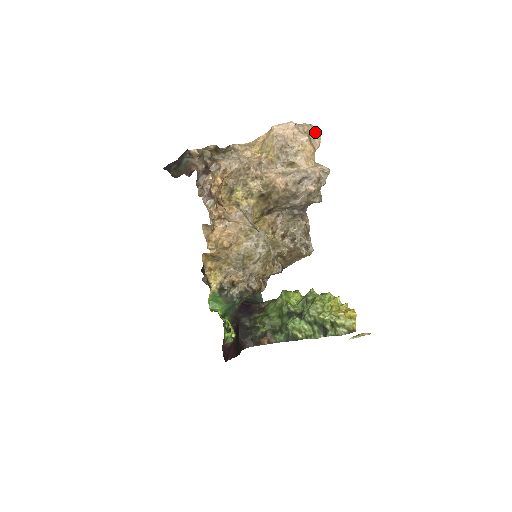
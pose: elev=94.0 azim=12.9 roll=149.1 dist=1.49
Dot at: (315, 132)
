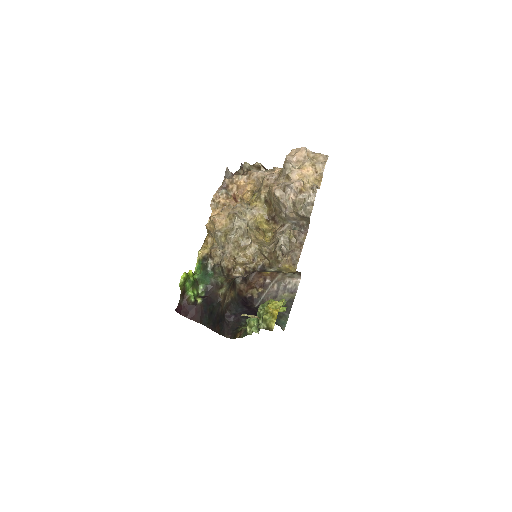
Dot at: (324, 160)
